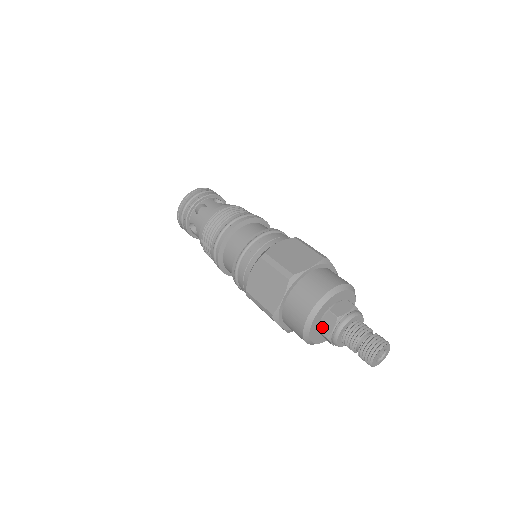
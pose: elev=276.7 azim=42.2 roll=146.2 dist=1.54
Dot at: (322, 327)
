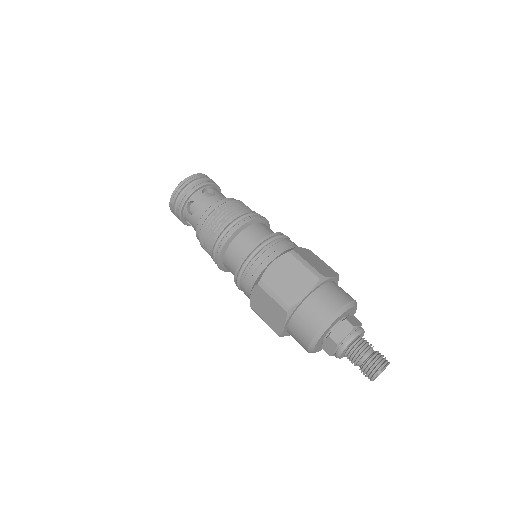
Dot at: (325, 347)
